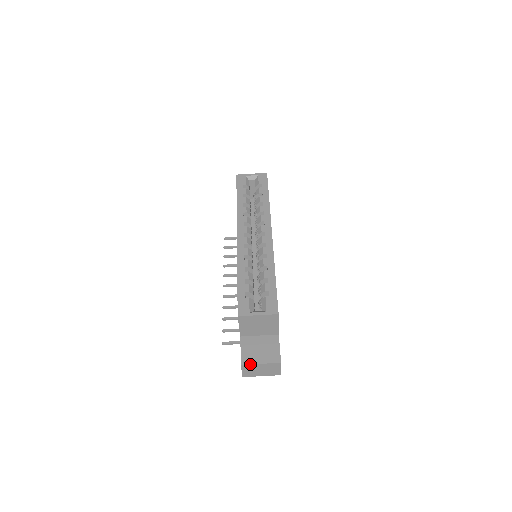
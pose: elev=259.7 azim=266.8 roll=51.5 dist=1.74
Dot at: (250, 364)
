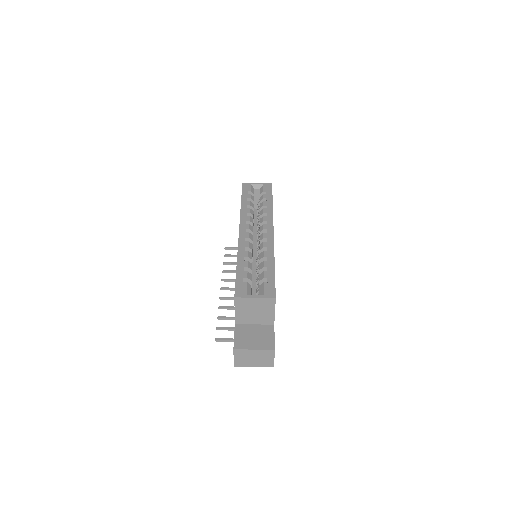
Dot at: (243, 349)
